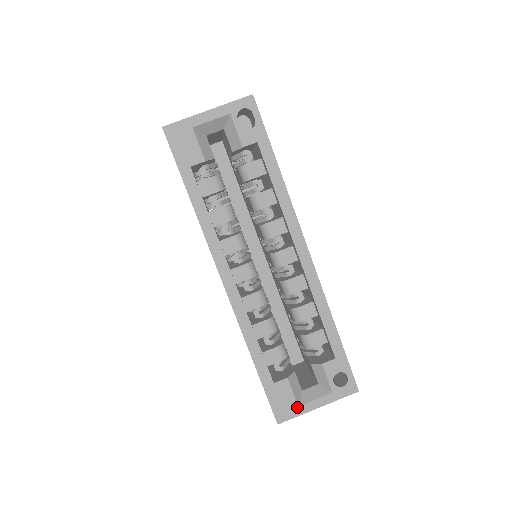
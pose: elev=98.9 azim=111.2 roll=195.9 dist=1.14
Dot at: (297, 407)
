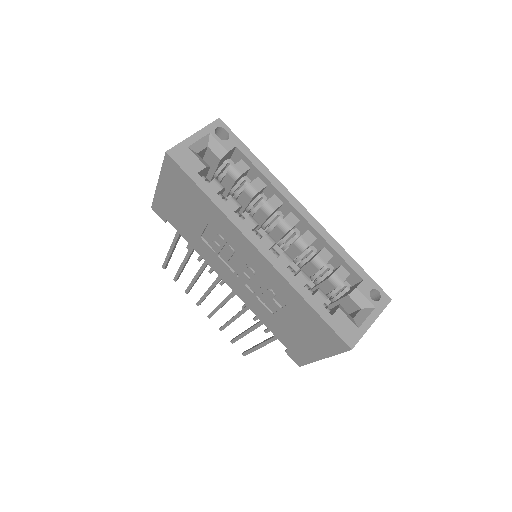
Dot at: (358, 329)
